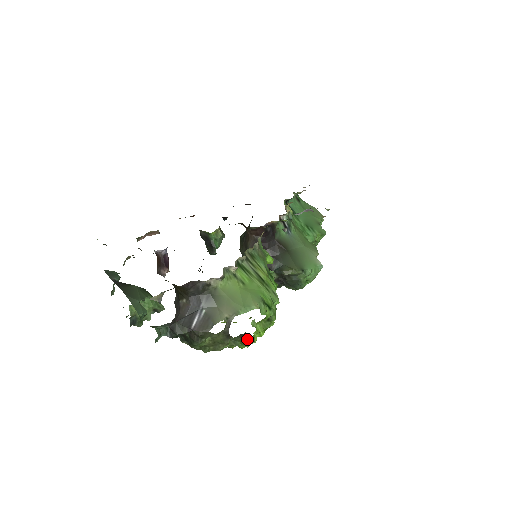
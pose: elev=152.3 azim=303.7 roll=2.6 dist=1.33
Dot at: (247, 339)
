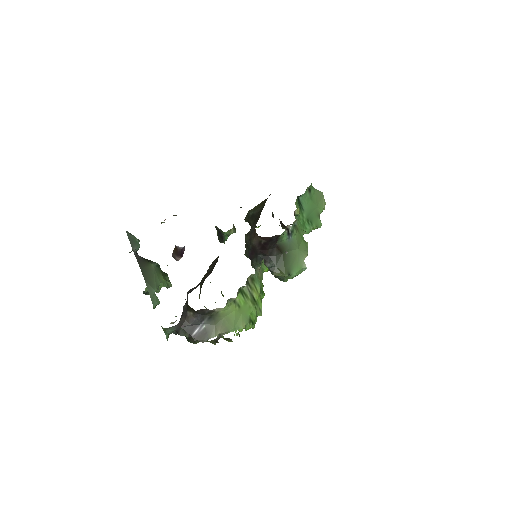
Dot at: (229, 340)
